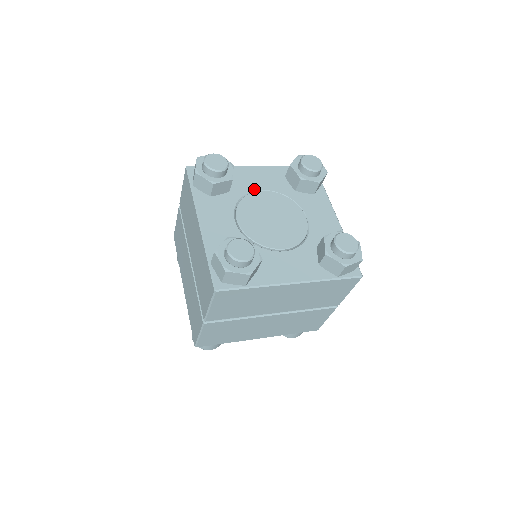
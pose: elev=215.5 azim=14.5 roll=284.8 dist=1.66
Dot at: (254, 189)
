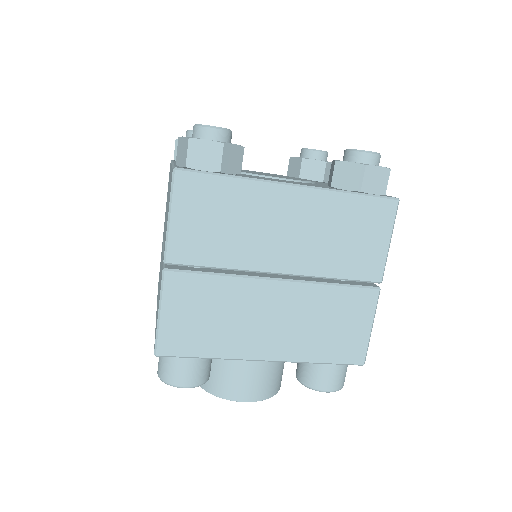
Dot at: occluded
